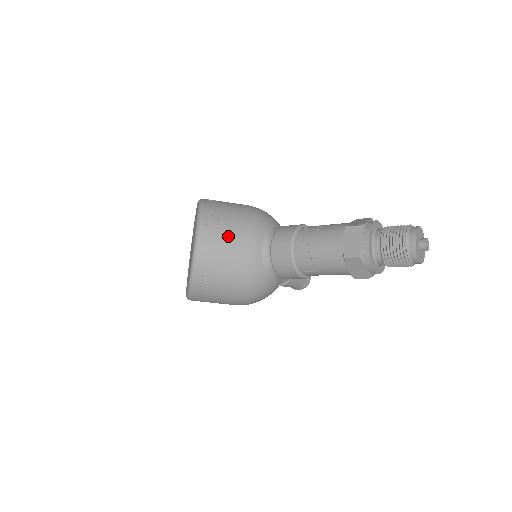
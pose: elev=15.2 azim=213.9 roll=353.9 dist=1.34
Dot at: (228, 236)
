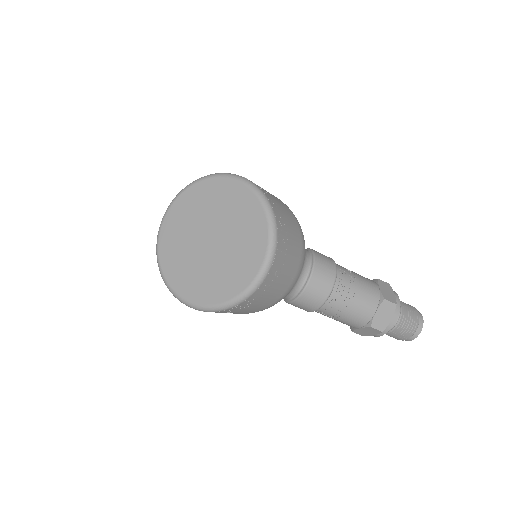
Dot at: (287, 268)
